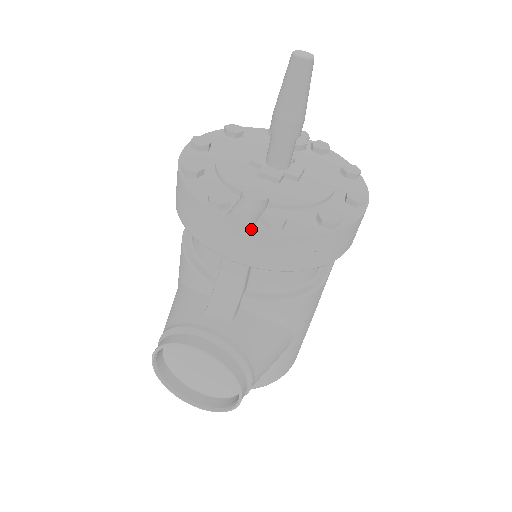
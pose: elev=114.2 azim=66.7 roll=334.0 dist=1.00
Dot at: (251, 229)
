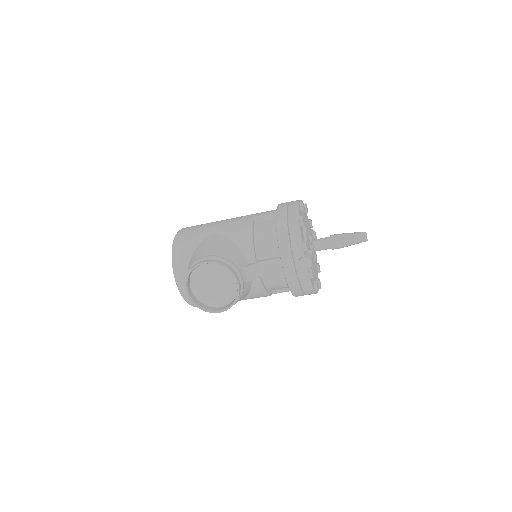
Dot at: occluded
